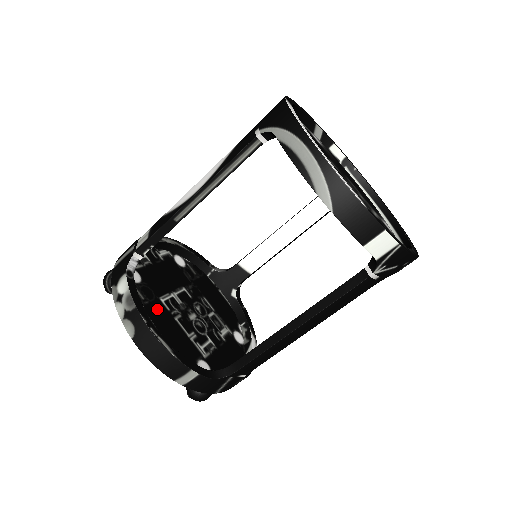
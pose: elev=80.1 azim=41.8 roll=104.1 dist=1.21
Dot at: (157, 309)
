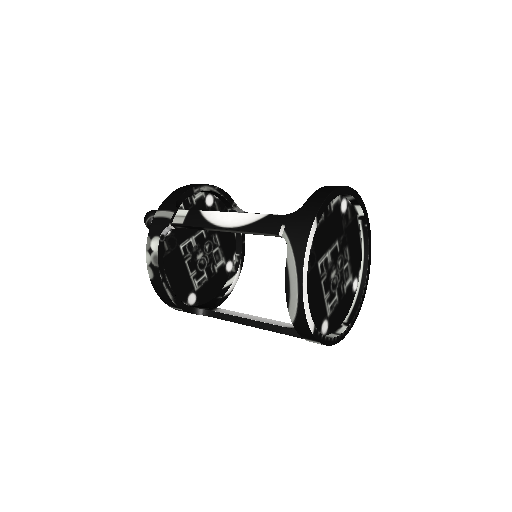
Dot at: (175, 256)
